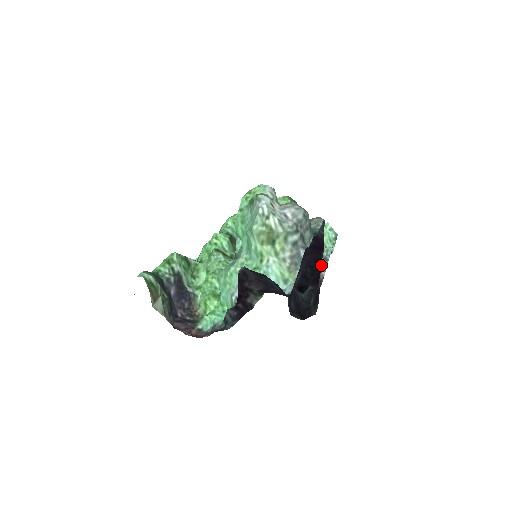
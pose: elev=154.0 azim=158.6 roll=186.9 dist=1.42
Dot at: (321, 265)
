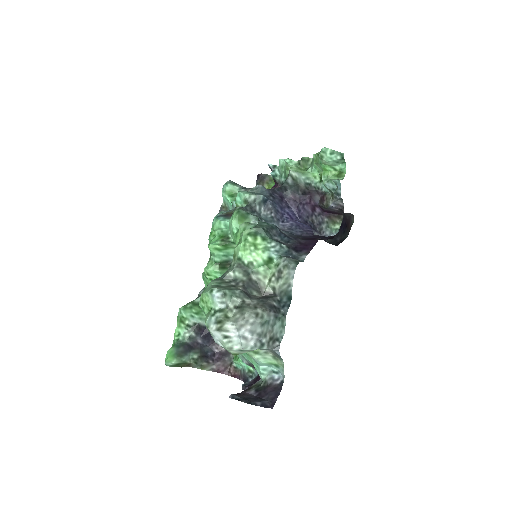
Dot at: (335, 200)
